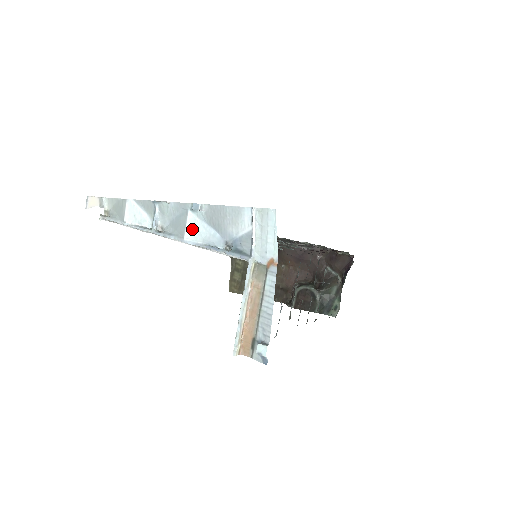
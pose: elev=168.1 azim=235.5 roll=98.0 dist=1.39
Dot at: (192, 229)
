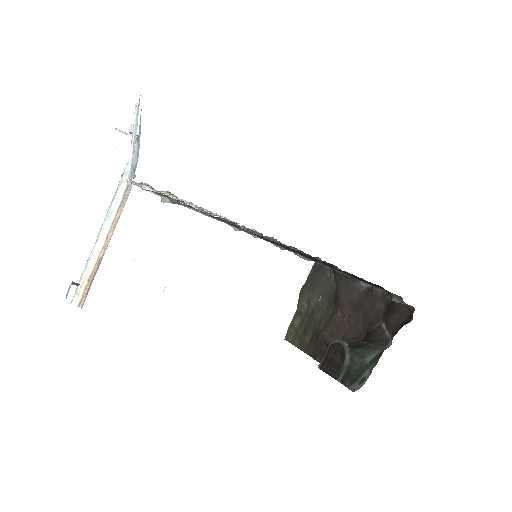
Dot at: occluded
